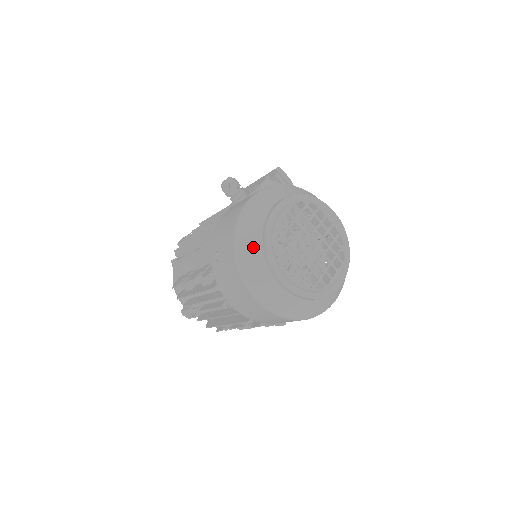
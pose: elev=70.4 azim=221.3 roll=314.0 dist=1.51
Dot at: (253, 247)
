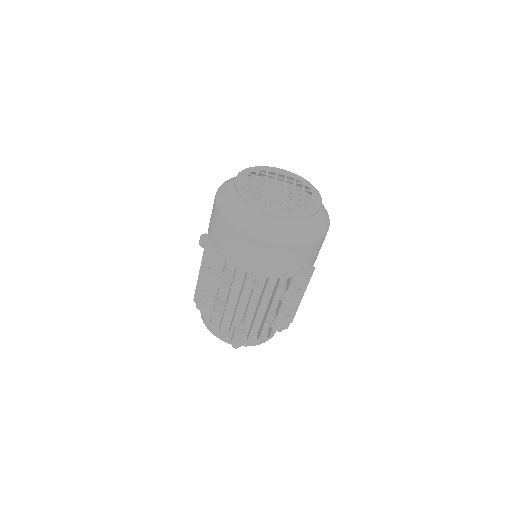
Dot at: (239, 208)
